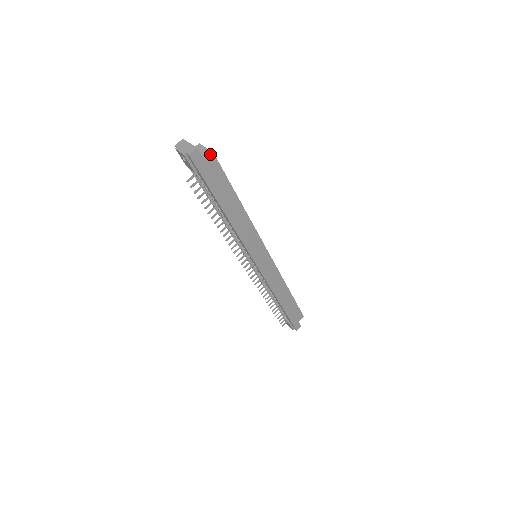
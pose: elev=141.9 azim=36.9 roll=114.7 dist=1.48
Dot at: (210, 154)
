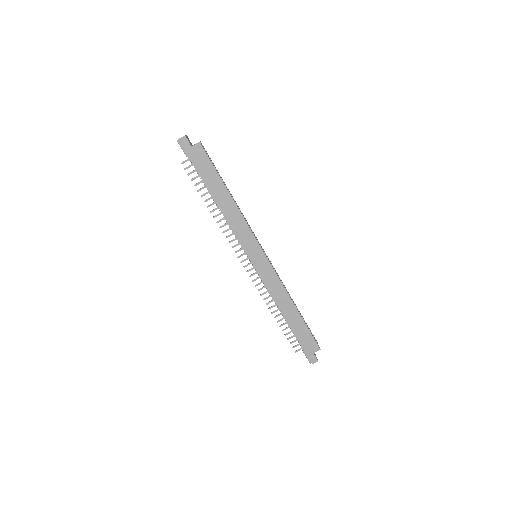
Dot at: (197, 143)
